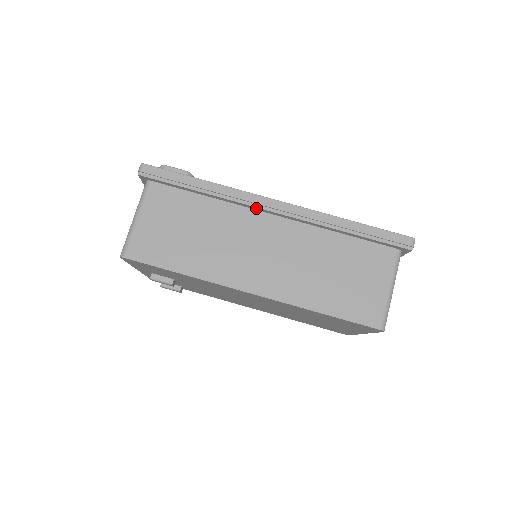
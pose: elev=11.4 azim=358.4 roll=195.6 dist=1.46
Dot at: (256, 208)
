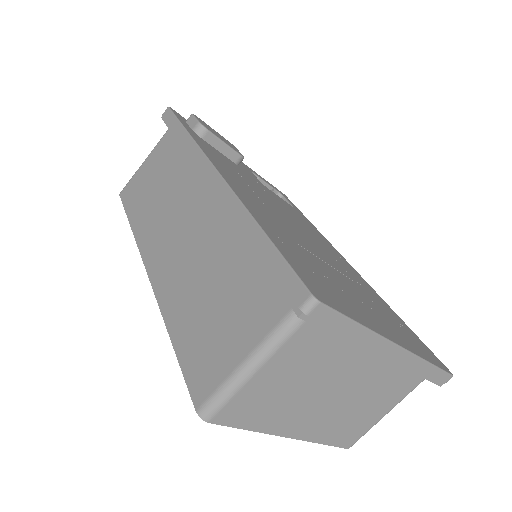
Dot at: (203, 175)
